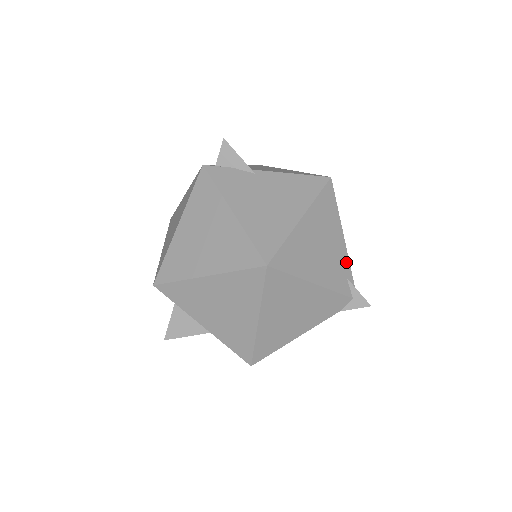
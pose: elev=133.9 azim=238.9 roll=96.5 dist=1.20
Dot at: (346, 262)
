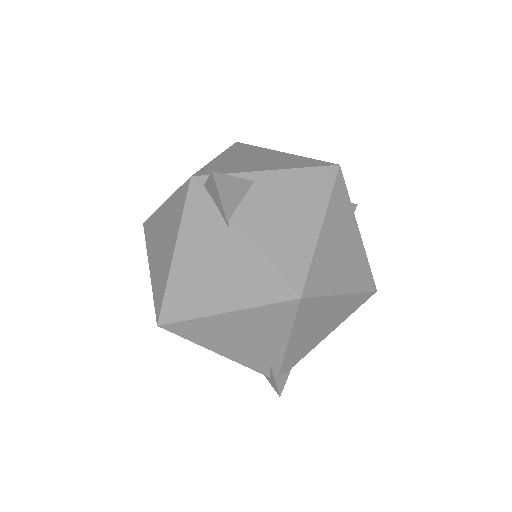
Dot at: (278, 357)
